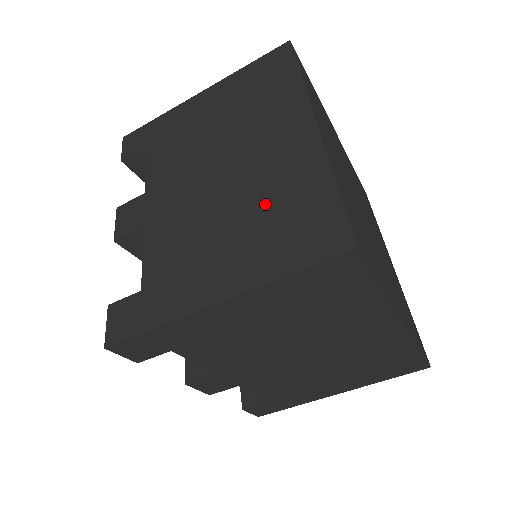
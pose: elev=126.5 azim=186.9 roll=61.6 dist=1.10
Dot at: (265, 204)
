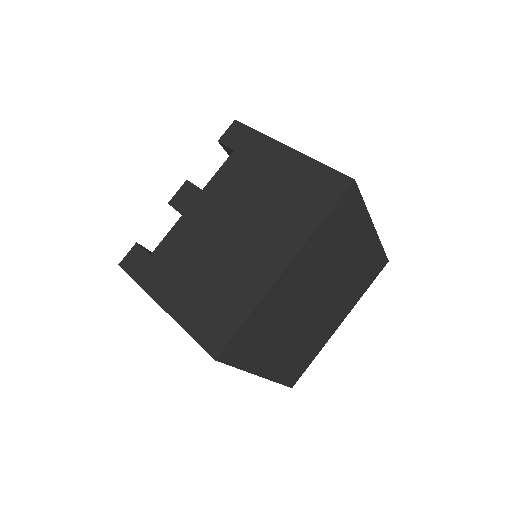
Dot at: (221, 284)
